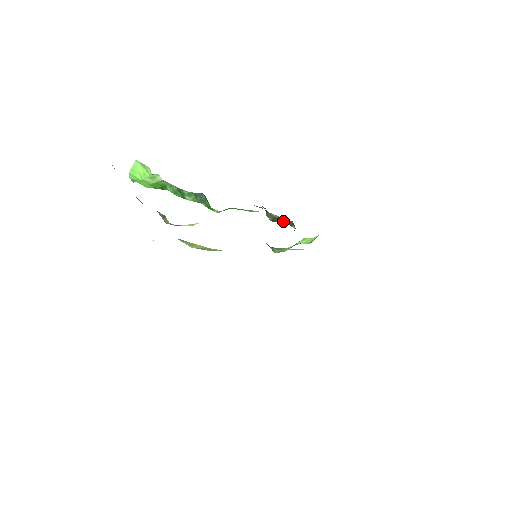
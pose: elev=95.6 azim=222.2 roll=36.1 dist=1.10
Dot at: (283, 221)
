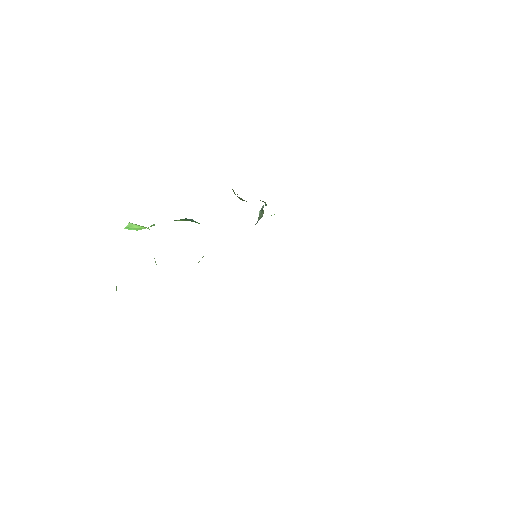
Dot at: occluded
